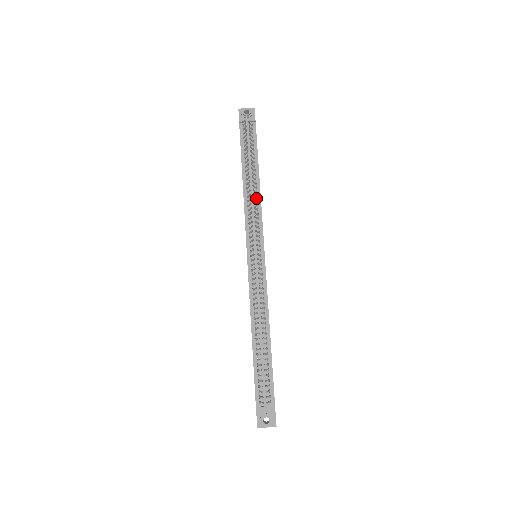
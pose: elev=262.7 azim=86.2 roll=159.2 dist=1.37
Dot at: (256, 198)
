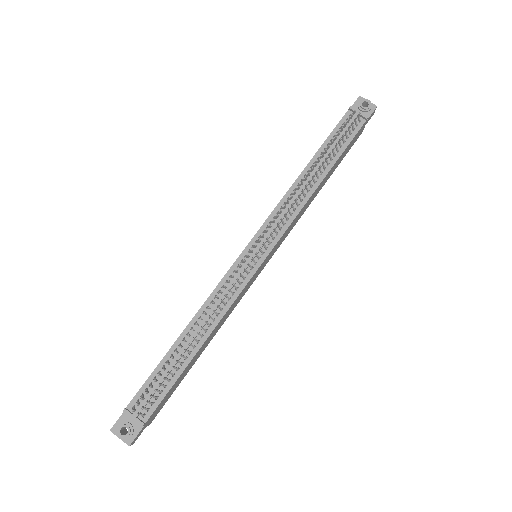
Dot at: (303, 197)
